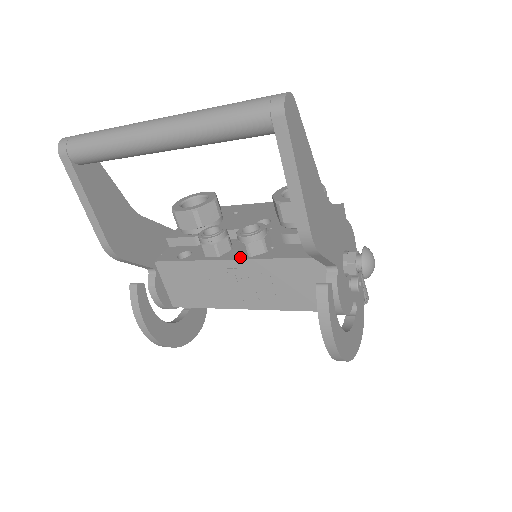
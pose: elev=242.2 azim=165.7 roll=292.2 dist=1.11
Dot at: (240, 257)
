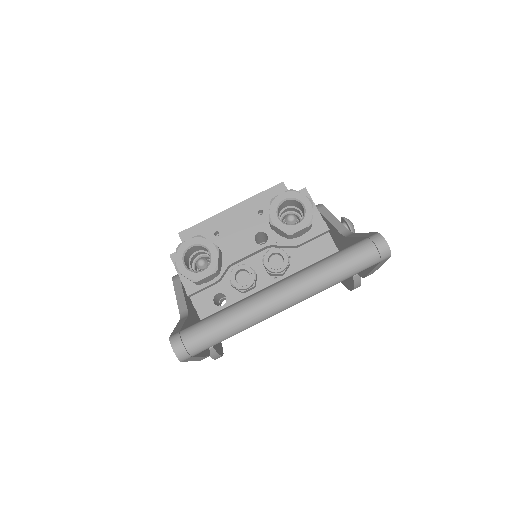
Dot at: (275, 280)
